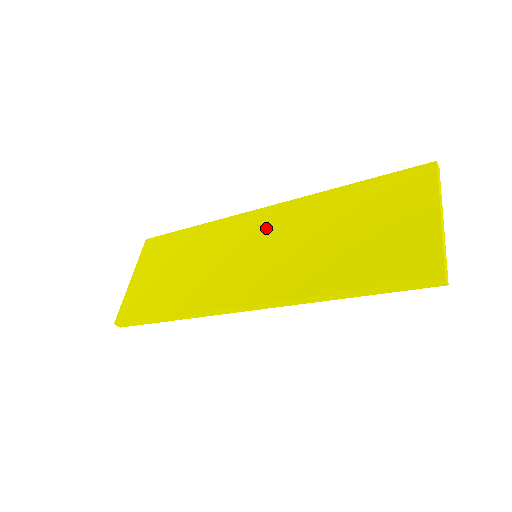
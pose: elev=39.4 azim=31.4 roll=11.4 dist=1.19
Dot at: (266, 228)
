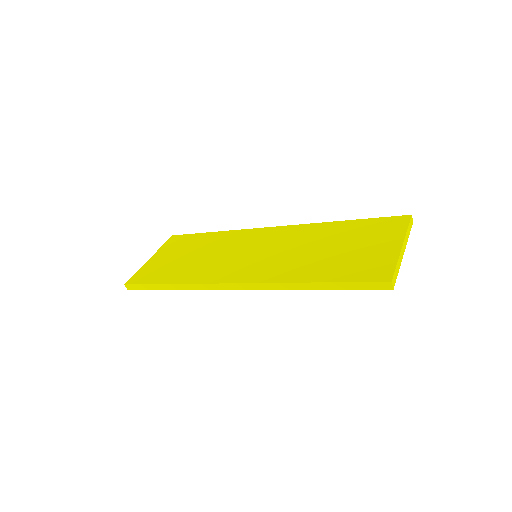
Dot at: (270, 239)
